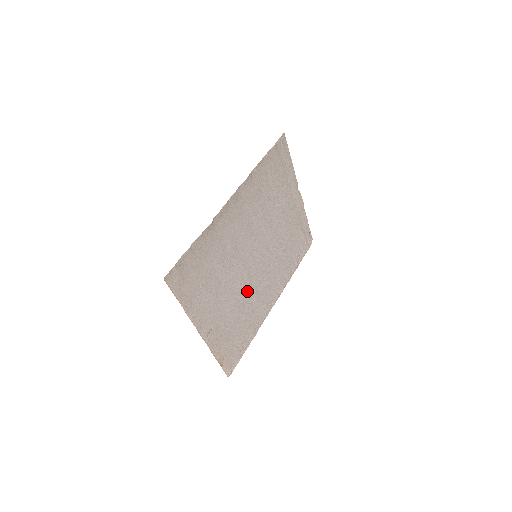
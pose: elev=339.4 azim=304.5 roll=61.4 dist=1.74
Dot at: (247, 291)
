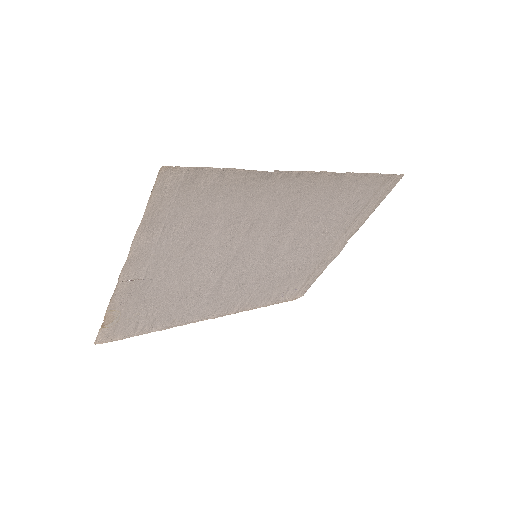
Dot at: (210, 280)
